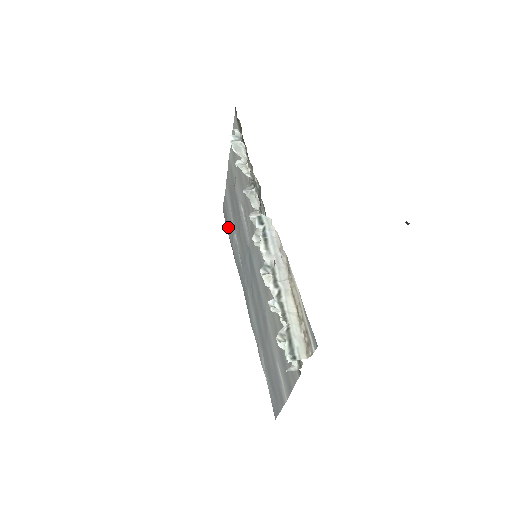
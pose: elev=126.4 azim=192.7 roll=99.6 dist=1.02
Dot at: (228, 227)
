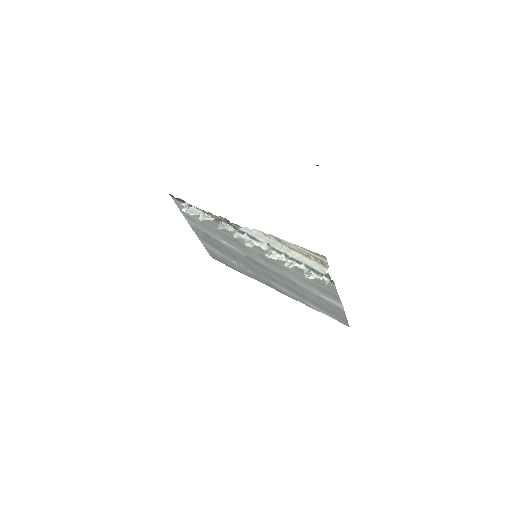
Dot at: (224, 263)
